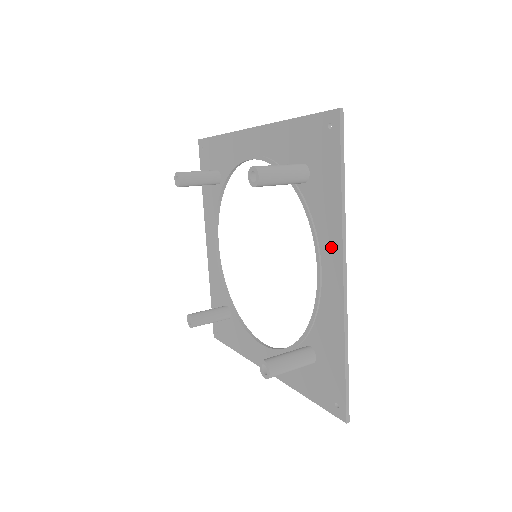
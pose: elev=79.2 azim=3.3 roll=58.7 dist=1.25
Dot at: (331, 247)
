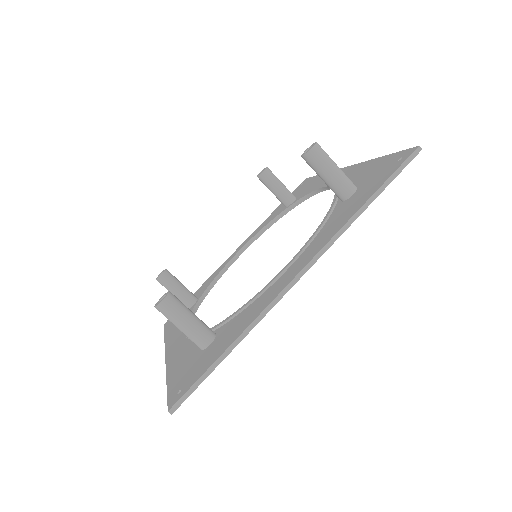
Dot at: (313, 249)
